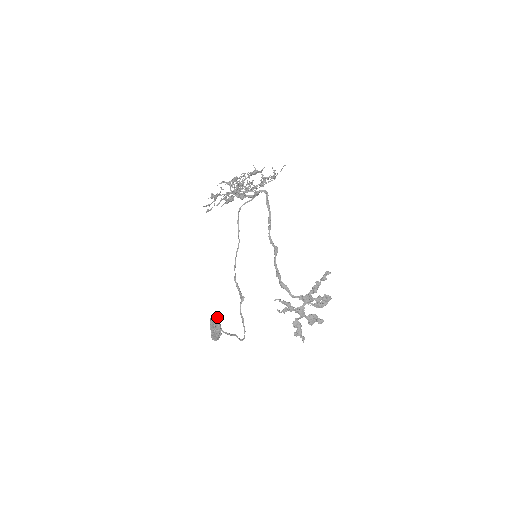
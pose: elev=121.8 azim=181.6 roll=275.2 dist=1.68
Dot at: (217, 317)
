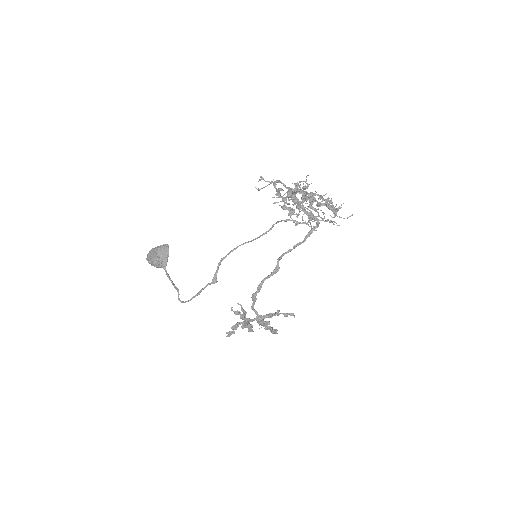
Dot at: occluded
